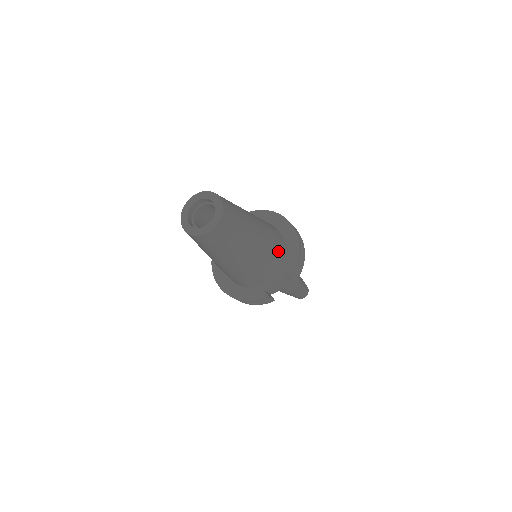
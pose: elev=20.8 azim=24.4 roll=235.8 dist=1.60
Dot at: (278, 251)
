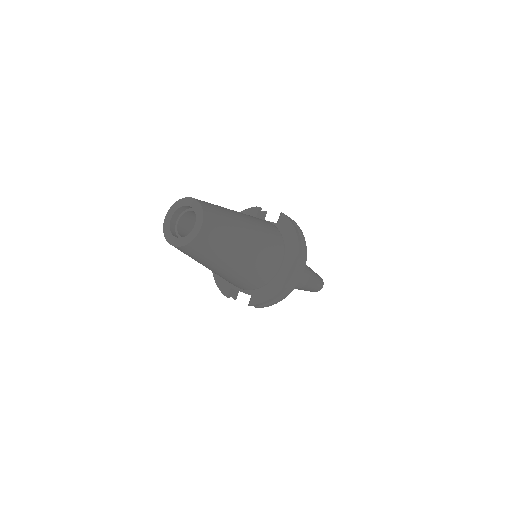
Dot at: (256, 281)
